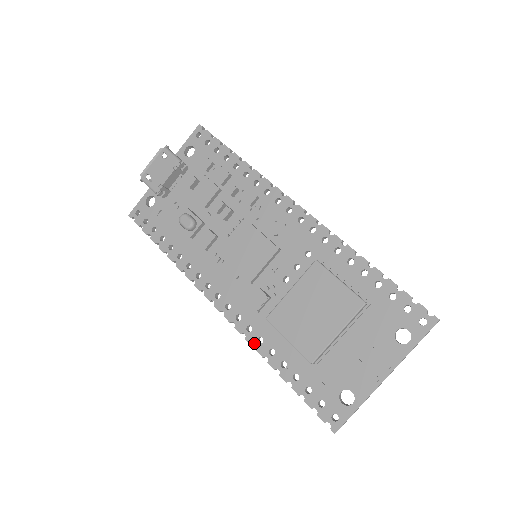
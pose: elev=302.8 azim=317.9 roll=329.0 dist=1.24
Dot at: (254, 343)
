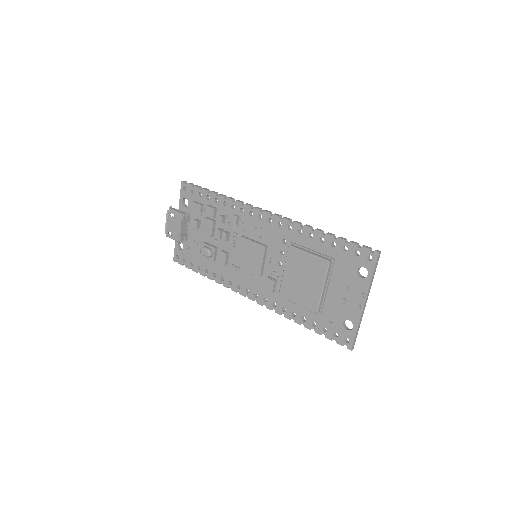
Dot at: (281, 313)
